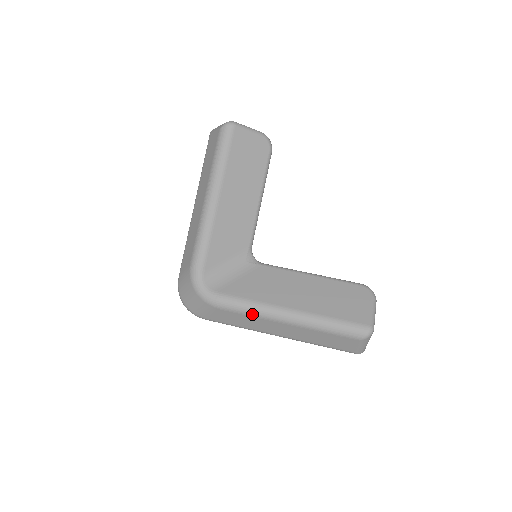
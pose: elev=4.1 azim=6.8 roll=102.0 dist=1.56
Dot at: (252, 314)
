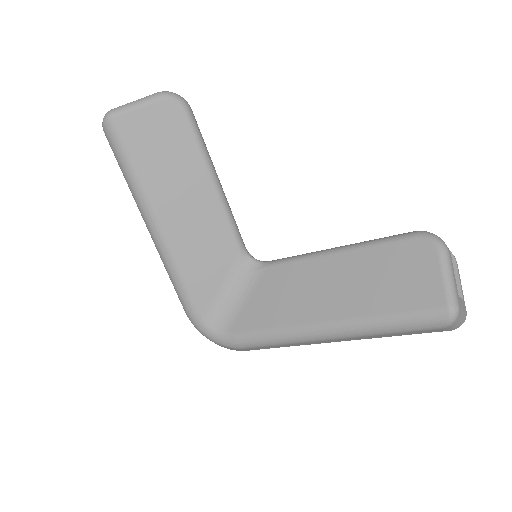
Dot at: (283, 344)
